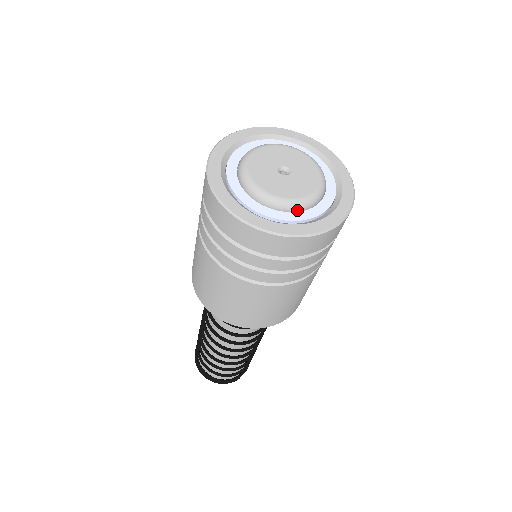
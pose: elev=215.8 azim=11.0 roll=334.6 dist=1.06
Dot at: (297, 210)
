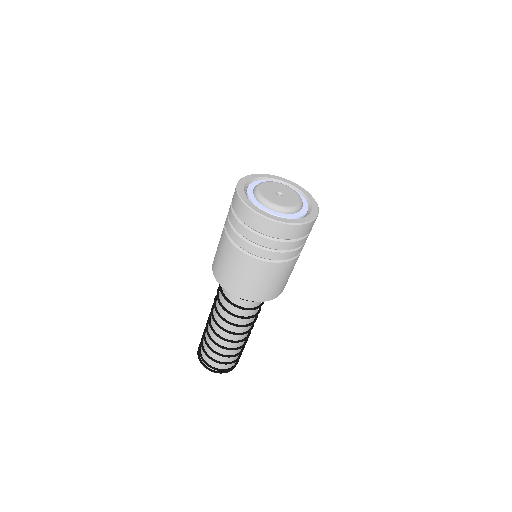
Dot at: (295, 212)
